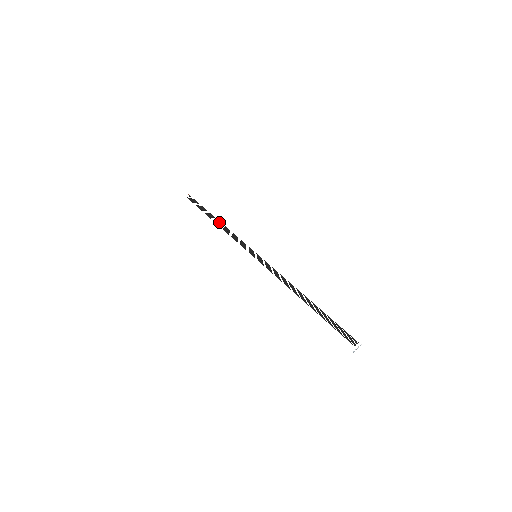
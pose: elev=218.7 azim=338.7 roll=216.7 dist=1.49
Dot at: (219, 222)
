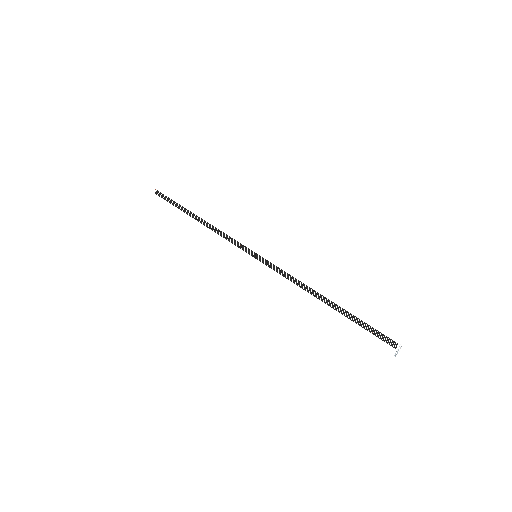
Dot at: (201, 220)
